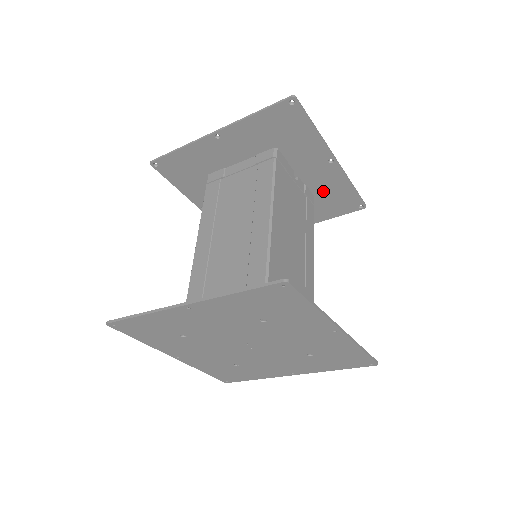
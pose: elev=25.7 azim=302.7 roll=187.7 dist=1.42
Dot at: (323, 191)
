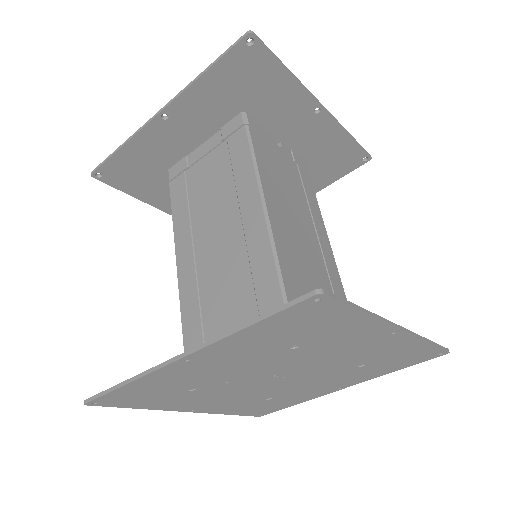
Dot at: (315, 152)
